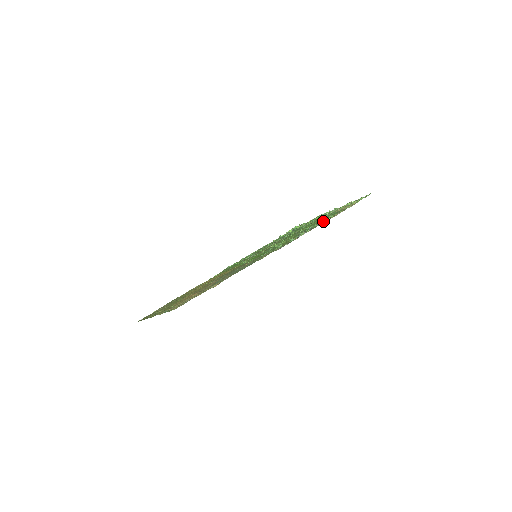
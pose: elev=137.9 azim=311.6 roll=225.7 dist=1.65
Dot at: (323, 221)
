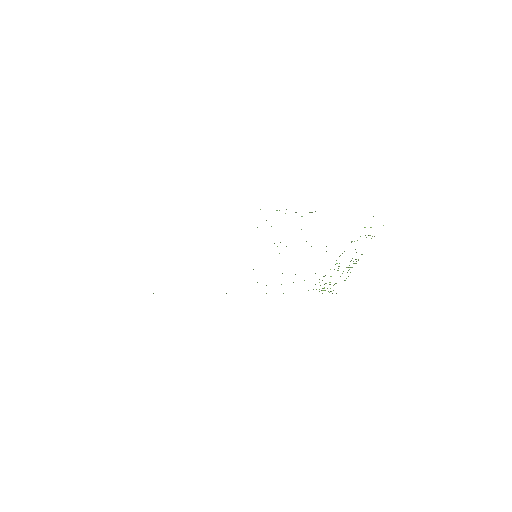
Dot at: occluded
